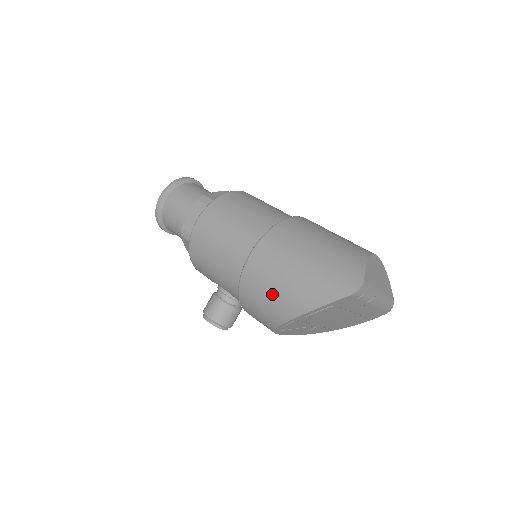
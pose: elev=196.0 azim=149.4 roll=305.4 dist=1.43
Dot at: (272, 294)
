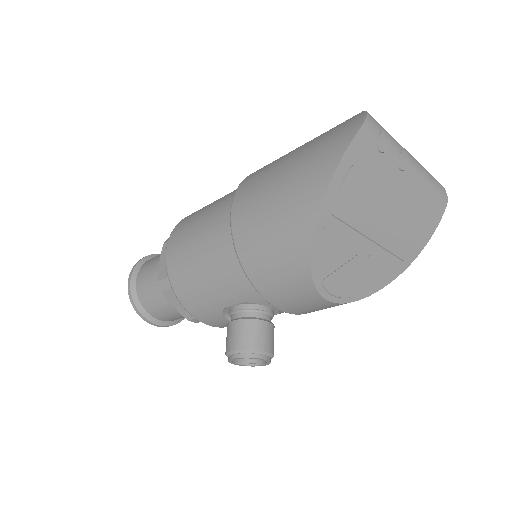
Dot at: (276, 221)
